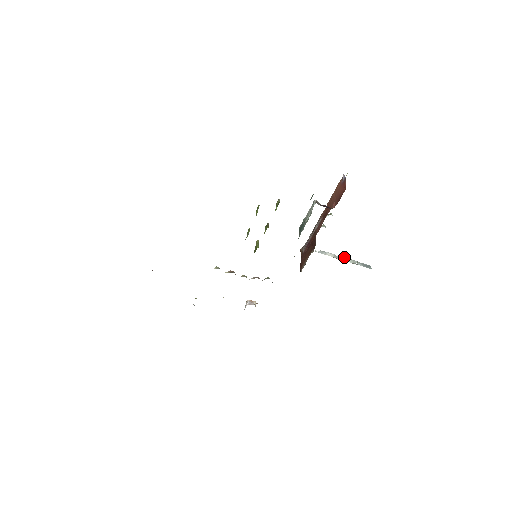
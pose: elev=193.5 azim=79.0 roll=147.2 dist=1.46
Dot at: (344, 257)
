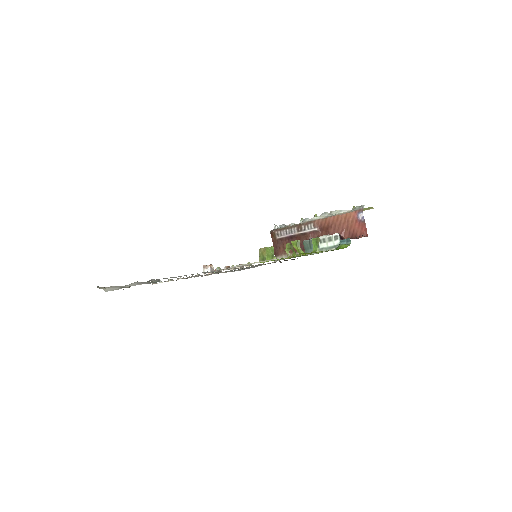
Dot at: occluded
